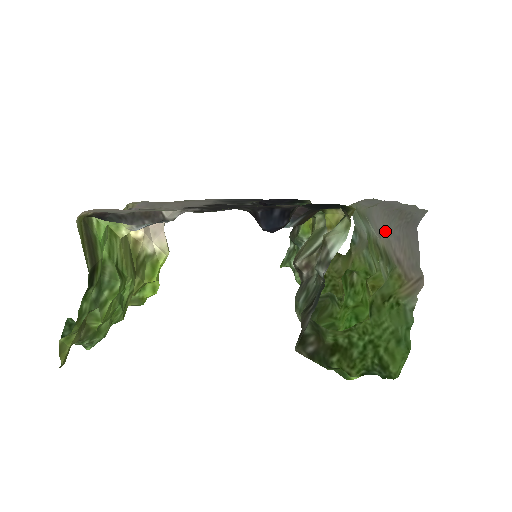
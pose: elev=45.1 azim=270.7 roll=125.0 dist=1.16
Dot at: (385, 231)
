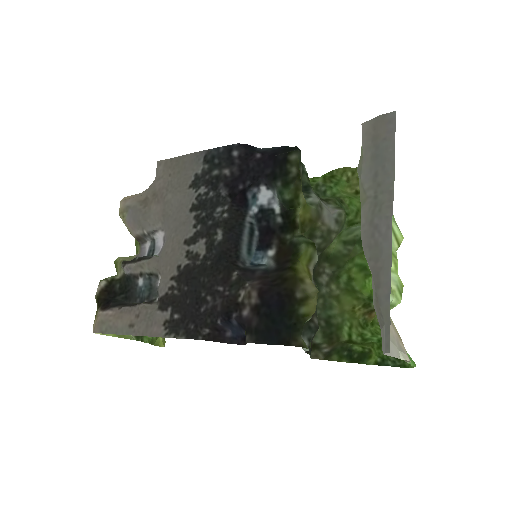
Dot at: occluded
